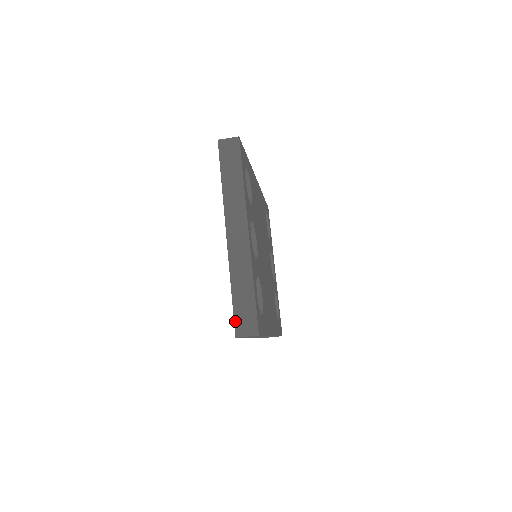
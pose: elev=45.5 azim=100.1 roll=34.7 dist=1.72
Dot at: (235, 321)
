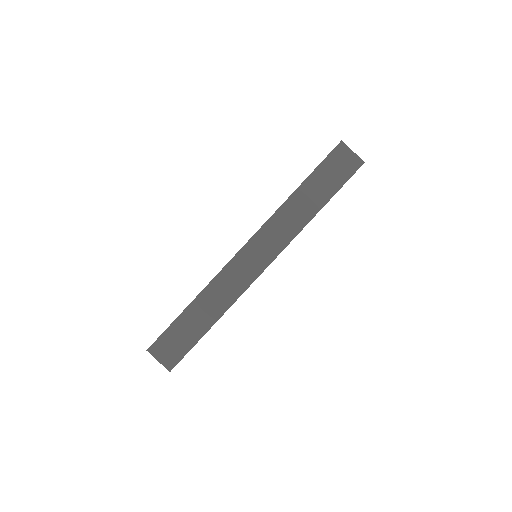
Dot at: (163, 335)
